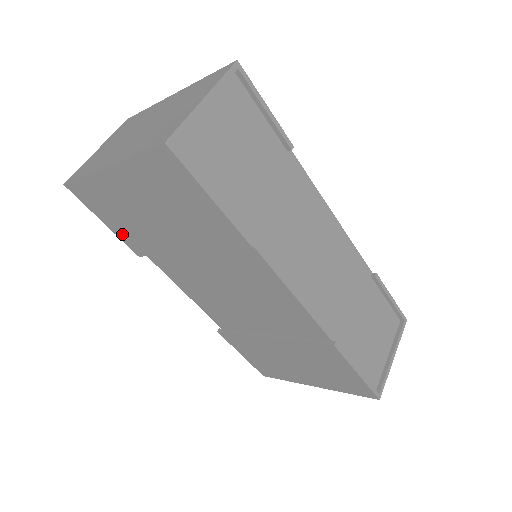
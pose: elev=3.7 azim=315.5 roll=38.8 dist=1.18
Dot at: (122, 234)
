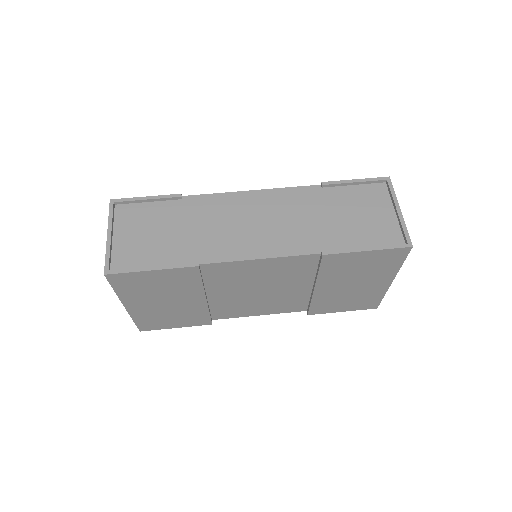
Dot at: (188, 324)
